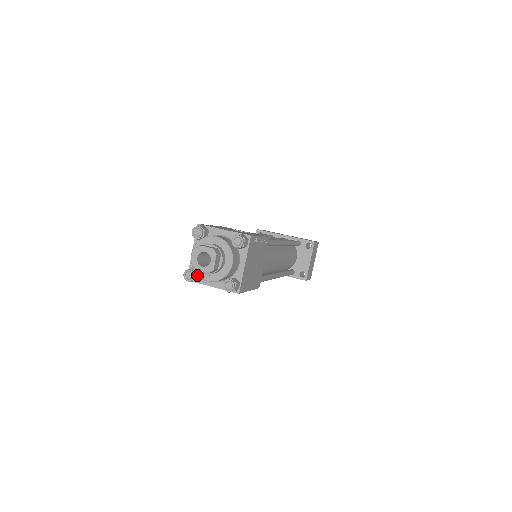
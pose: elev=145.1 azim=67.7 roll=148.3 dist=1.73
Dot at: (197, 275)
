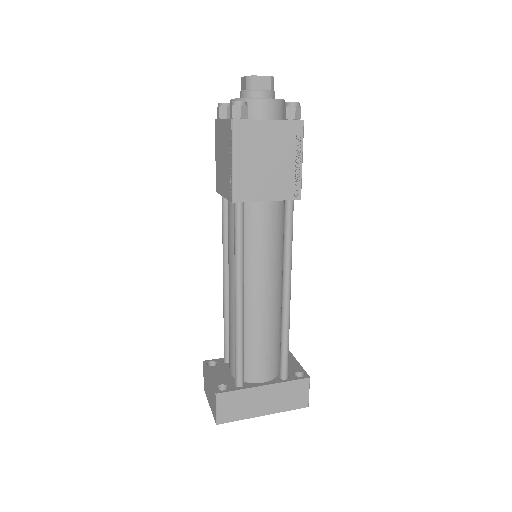
Dot at: (246, 110)
